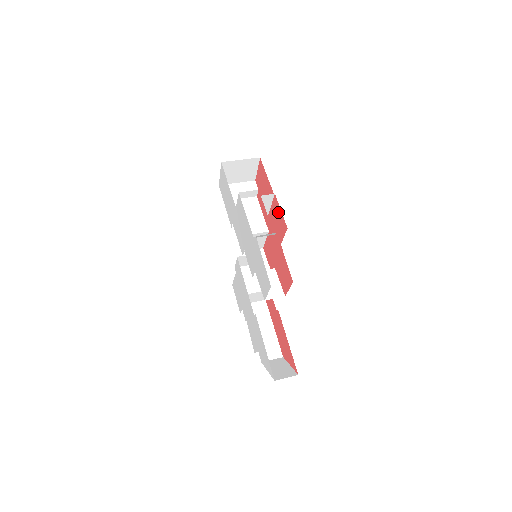
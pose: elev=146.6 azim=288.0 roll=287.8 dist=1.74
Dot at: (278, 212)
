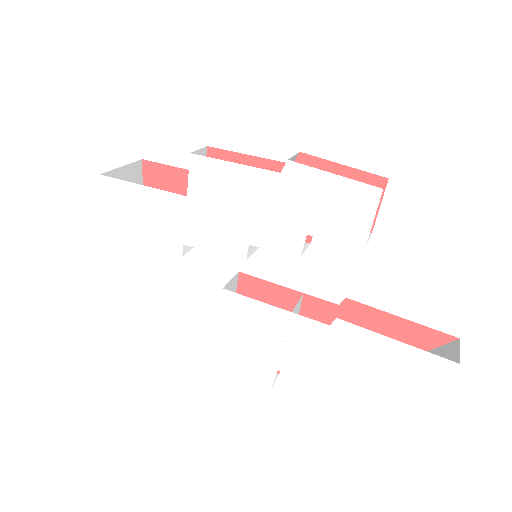
Dot at: occluded
